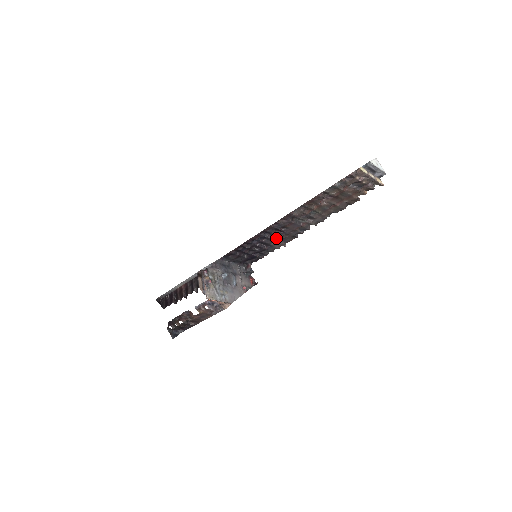
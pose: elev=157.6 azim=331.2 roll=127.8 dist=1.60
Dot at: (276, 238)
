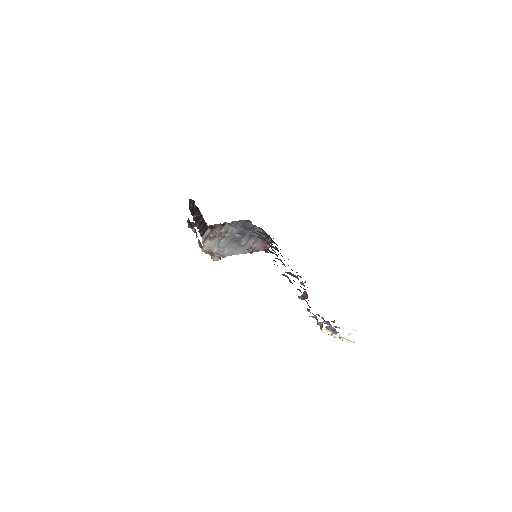
Dot at: occluded
